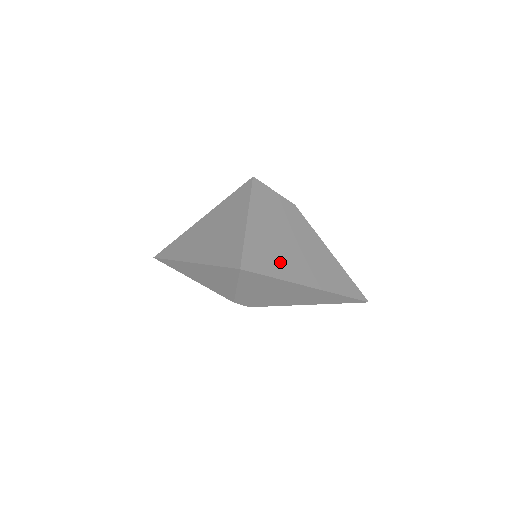
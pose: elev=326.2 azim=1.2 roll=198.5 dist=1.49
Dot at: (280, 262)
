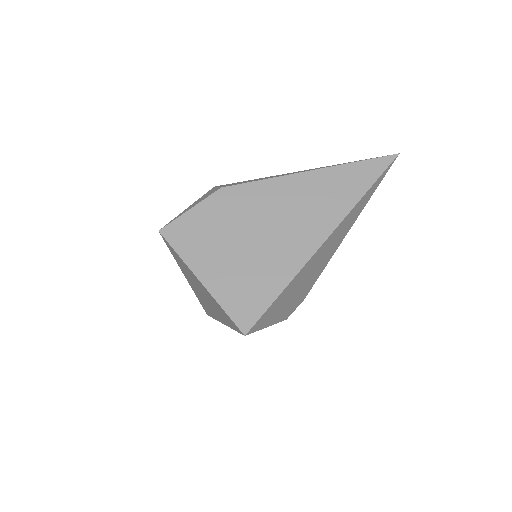
Dot at: (270, 268)
